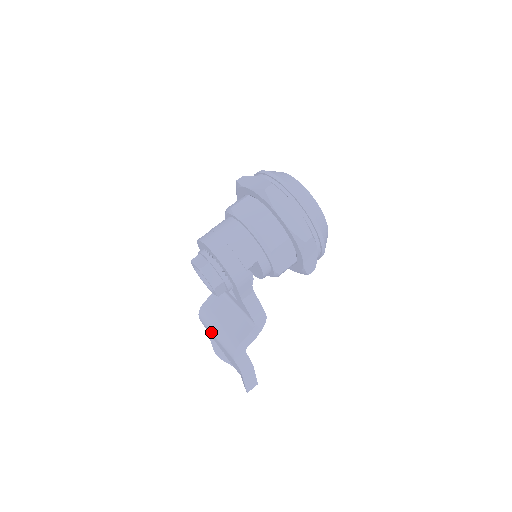
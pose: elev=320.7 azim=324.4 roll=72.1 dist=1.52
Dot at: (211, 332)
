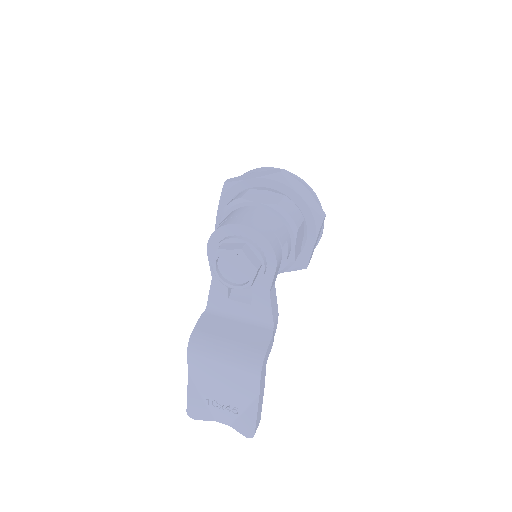
Dot at: (214, 359)
